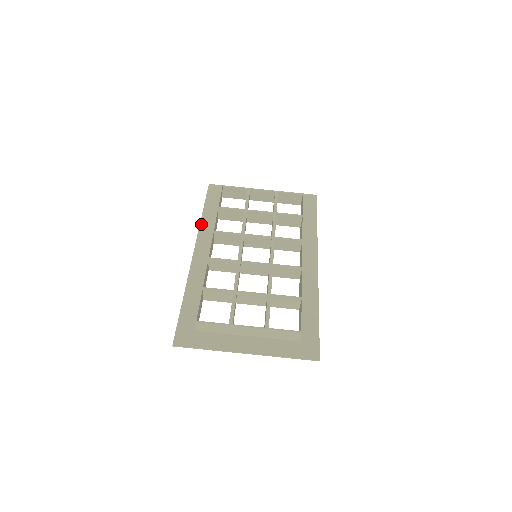
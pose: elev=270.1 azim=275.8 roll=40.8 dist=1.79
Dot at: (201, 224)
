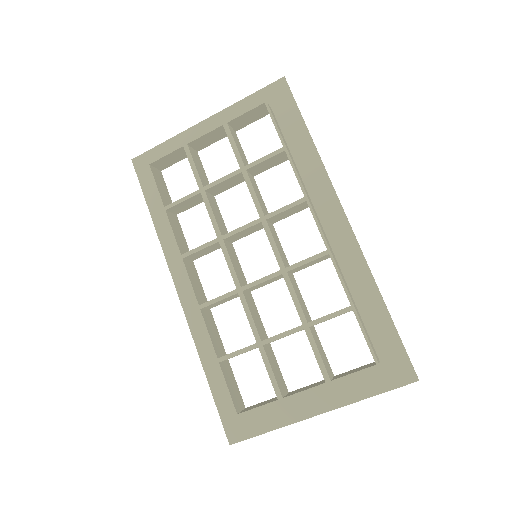
Dot at: (160, 240)
